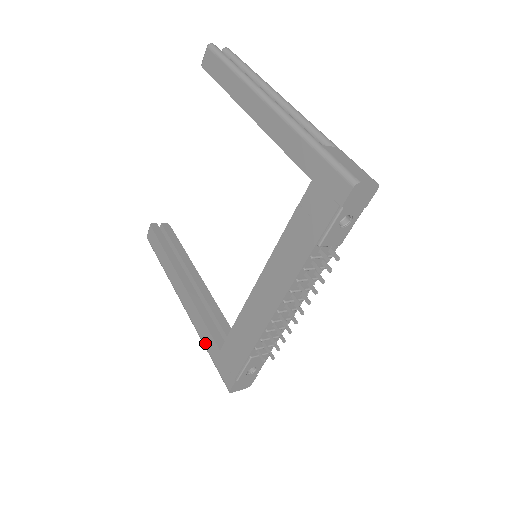
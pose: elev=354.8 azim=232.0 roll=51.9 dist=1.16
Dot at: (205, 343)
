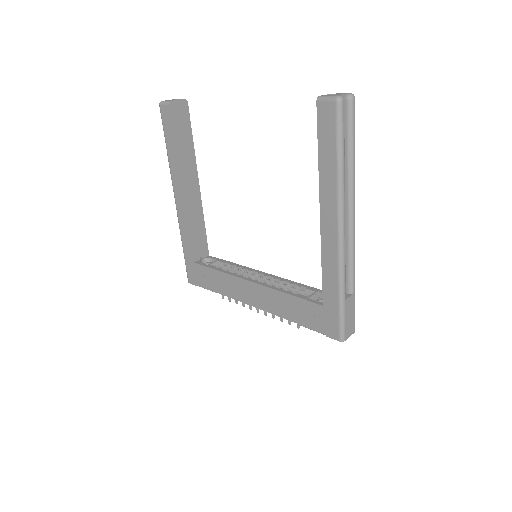
Dot at: (184, 244)
